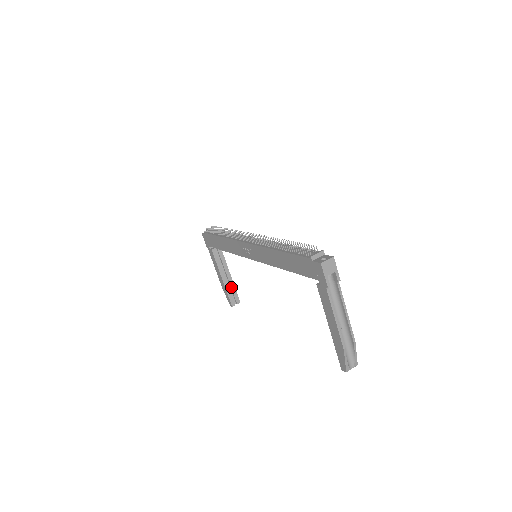
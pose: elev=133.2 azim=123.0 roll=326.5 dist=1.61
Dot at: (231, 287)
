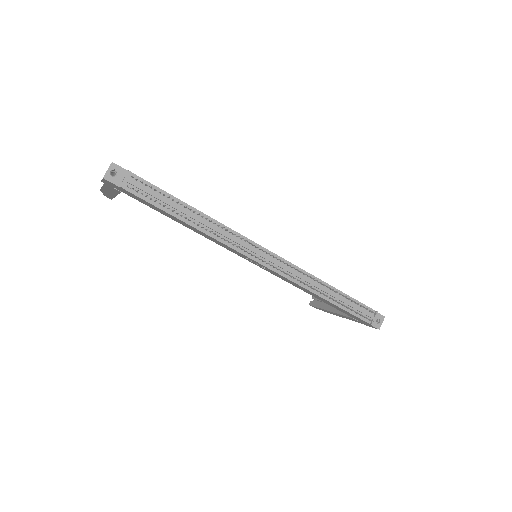
Dot at: occluded
